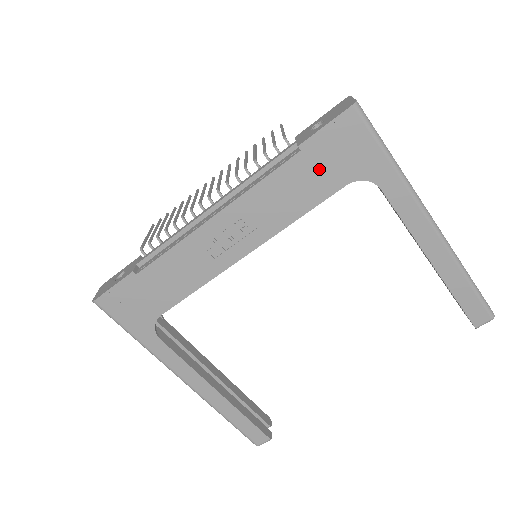
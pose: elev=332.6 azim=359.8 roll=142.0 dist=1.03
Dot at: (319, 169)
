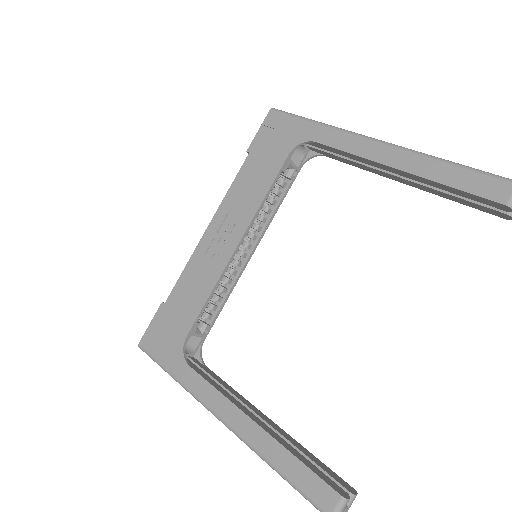
Dot at: (265, 156)
